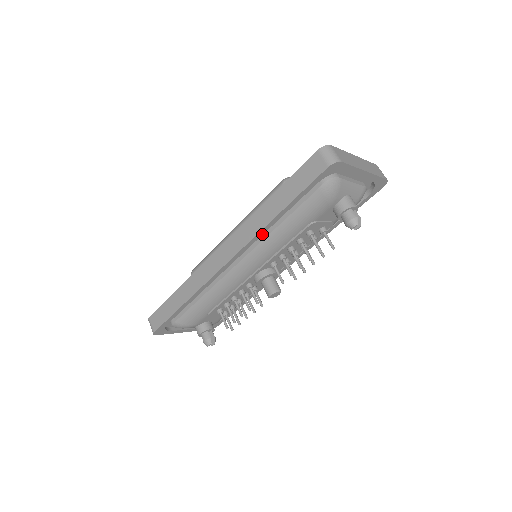
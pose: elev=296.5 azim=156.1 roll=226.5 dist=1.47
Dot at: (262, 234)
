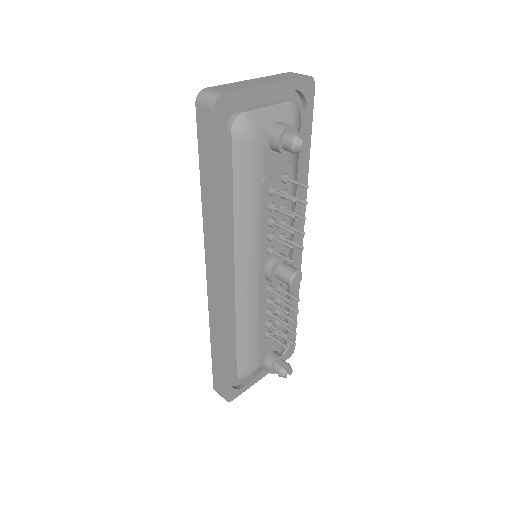
Dot at: (225, 230)
